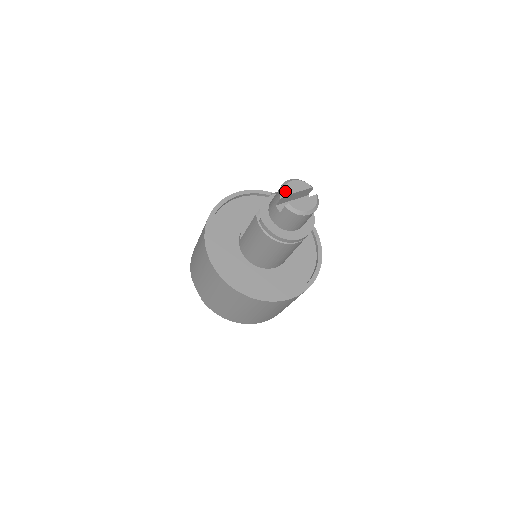
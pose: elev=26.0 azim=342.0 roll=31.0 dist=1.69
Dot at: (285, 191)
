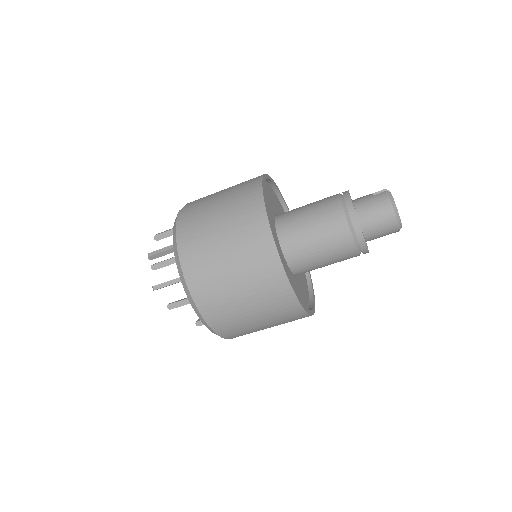
Dot at: occluded
